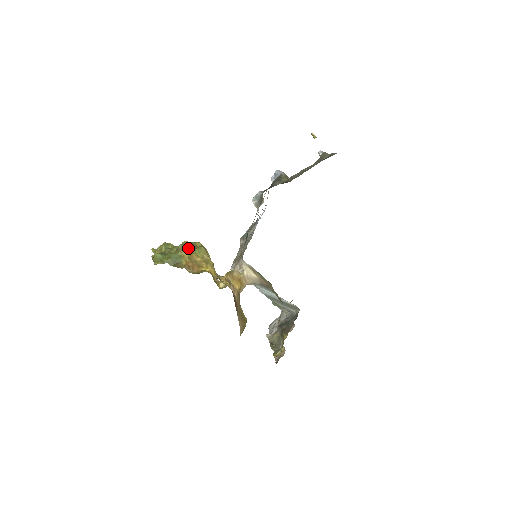
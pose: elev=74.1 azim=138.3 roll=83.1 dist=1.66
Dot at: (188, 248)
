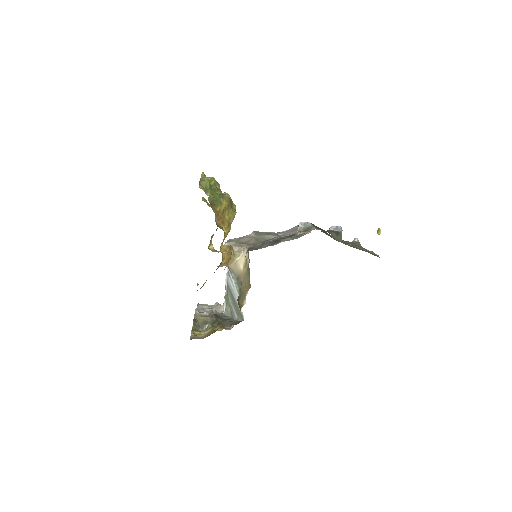
Dot at: (229, 202)
